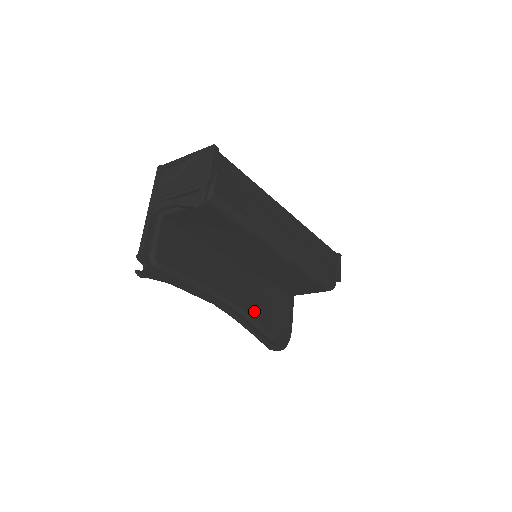
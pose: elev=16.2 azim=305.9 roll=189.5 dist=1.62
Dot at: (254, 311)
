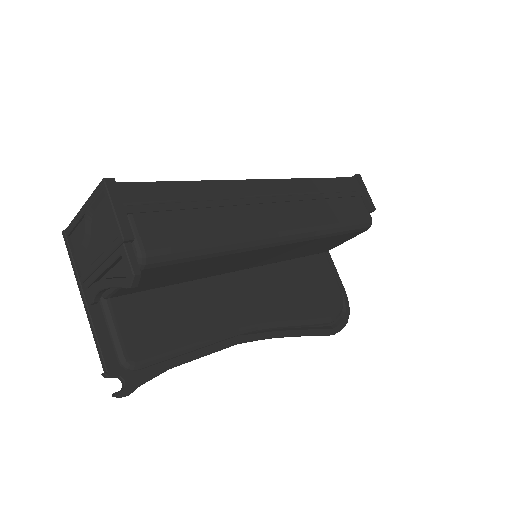
Dot at: (291, 312)
